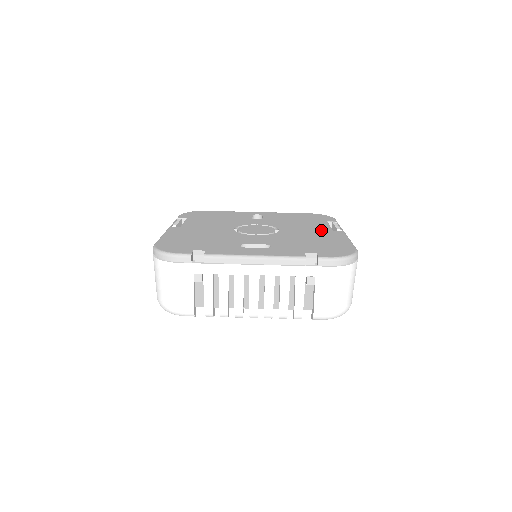
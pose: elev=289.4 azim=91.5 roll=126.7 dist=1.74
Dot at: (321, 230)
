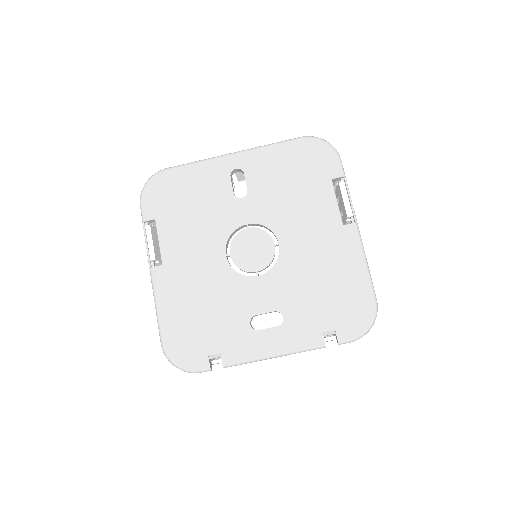
Dot at: (329, 230)
